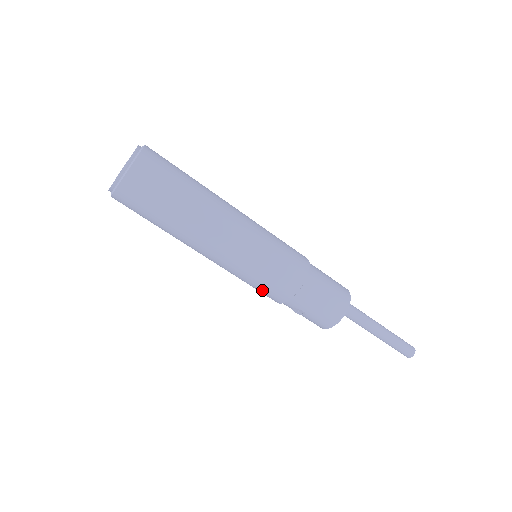
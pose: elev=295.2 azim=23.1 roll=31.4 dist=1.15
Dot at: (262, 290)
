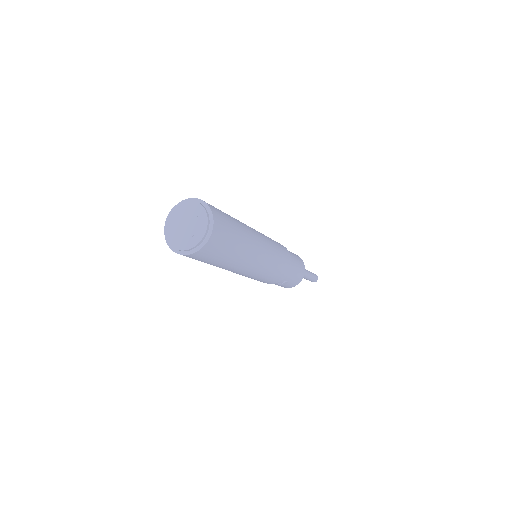
Dot at: (269, 279)
